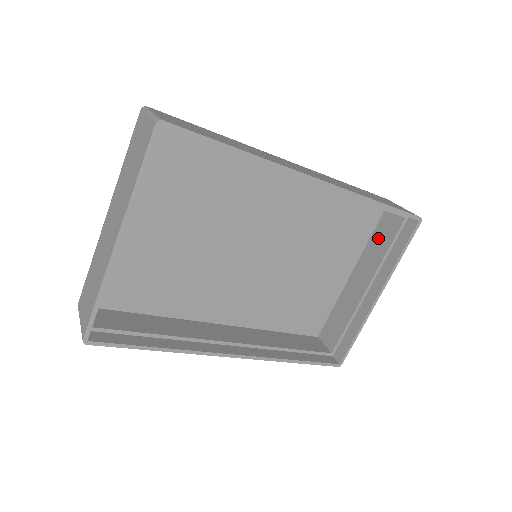
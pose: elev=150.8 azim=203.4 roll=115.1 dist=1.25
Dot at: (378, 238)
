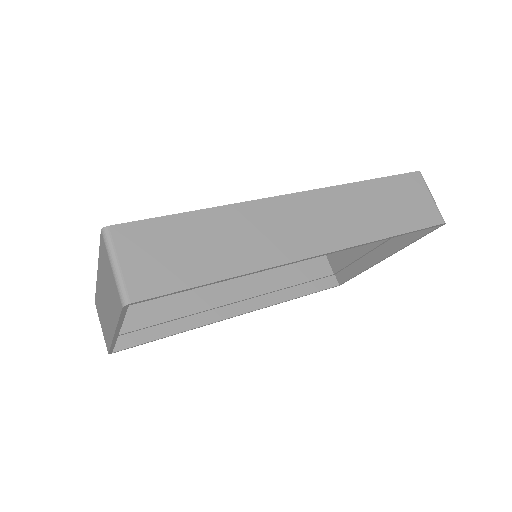
Dot at: occluded
